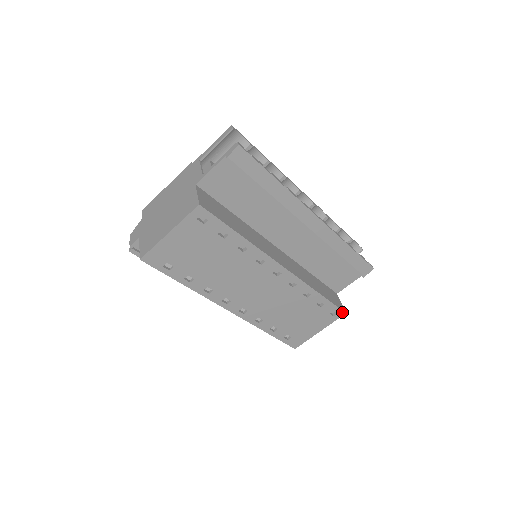
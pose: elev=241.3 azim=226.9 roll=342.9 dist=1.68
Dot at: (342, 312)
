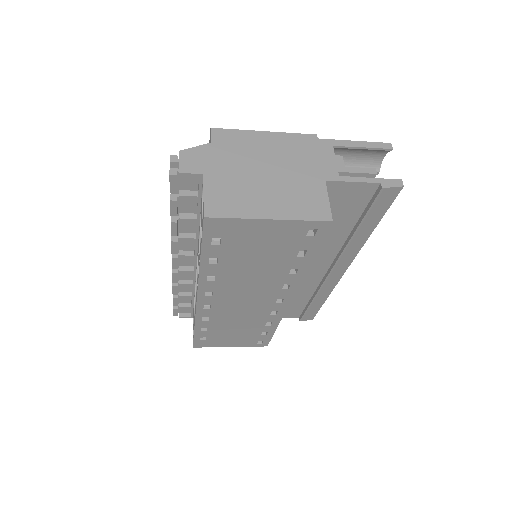
Dot at: (266, 344)
